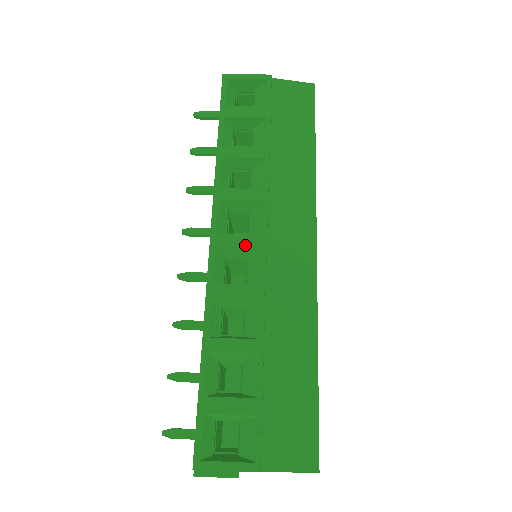
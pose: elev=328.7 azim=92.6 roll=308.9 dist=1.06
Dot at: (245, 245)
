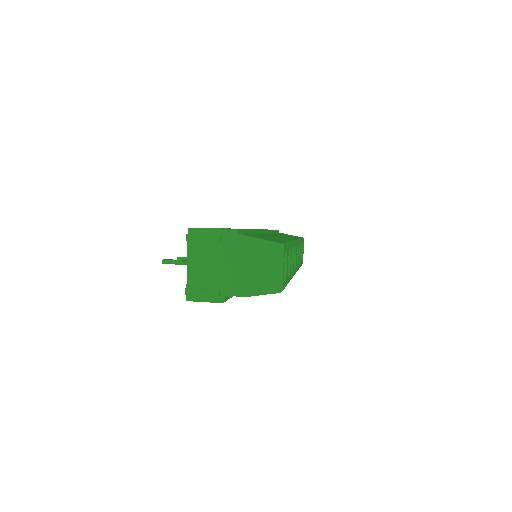
Dot at: occluded
